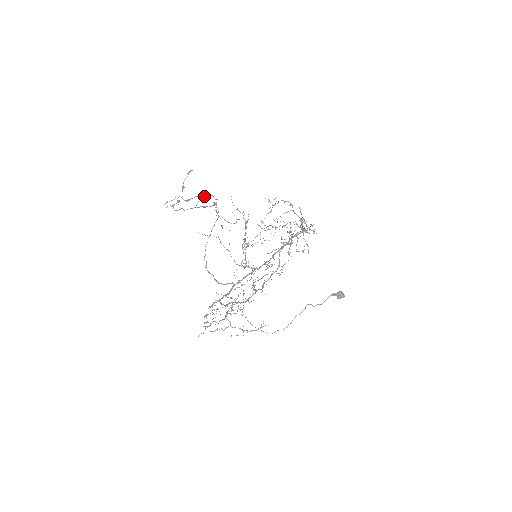
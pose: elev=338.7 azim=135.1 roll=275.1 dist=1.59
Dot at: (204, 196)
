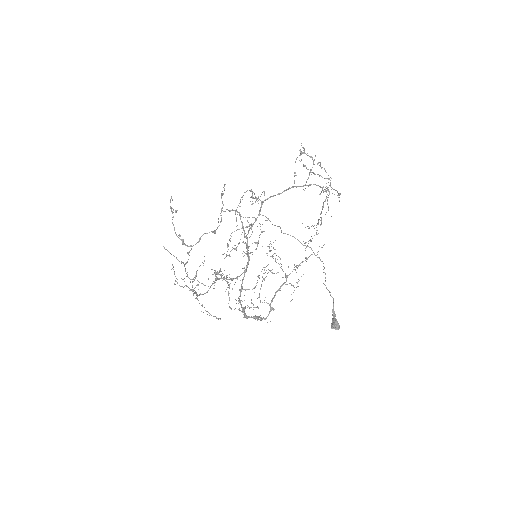
Dot at: occluded
